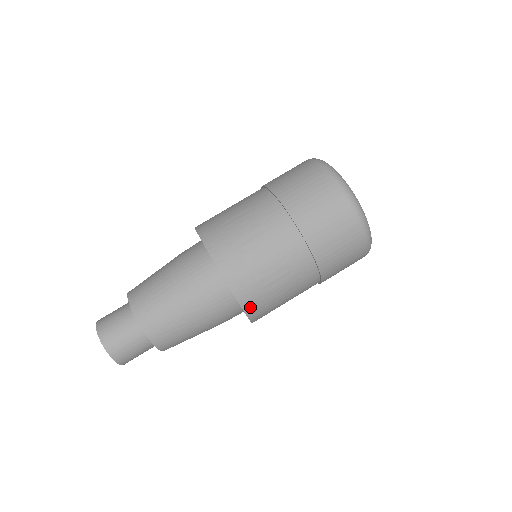
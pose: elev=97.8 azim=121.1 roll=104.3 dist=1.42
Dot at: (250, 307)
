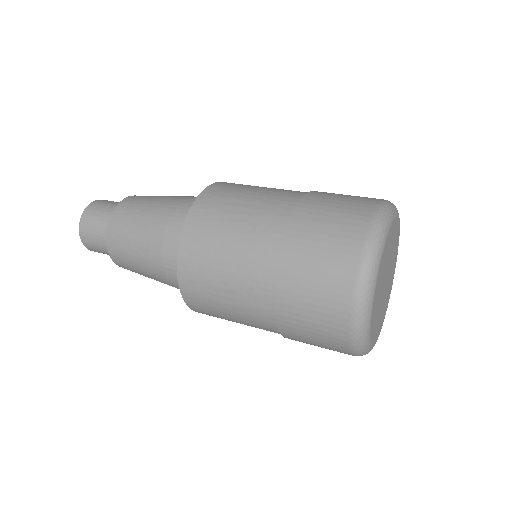
Dot at: (185, 269)
